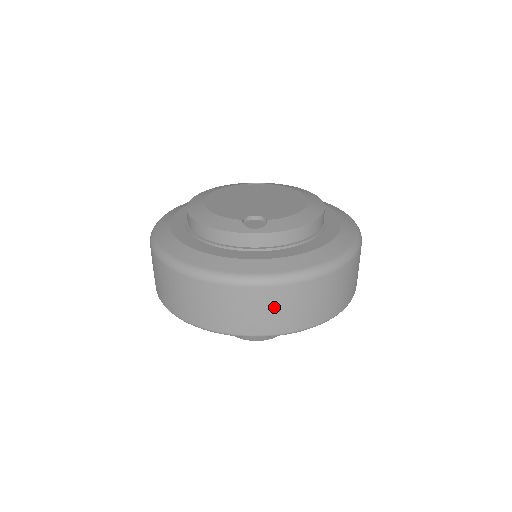
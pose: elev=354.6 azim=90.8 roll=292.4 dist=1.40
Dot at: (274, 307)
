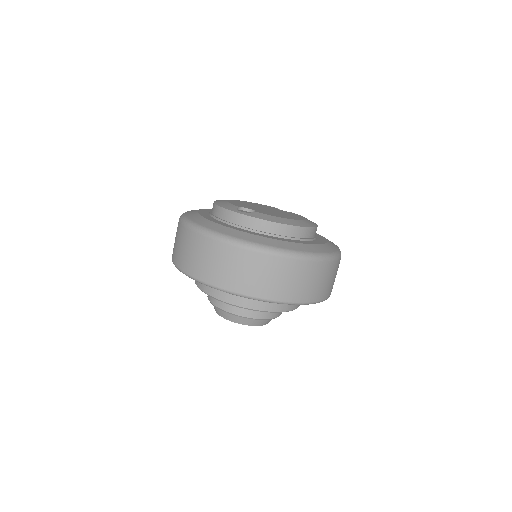
Dot at: (223, 262)
